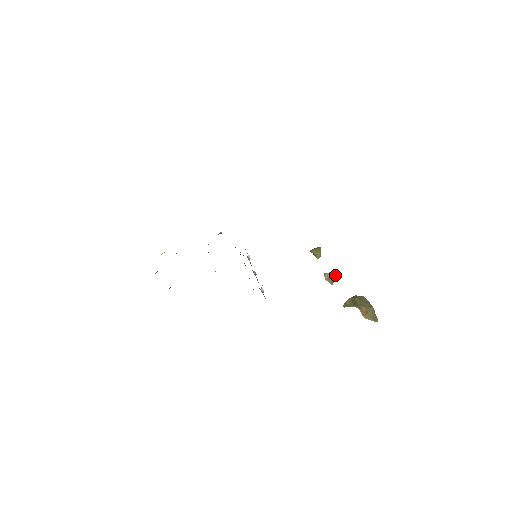
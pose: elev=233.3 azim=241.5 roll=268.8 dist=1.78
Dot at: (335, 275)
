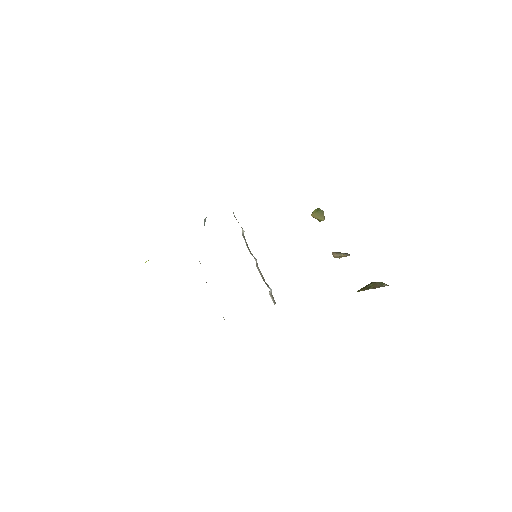
Dot at: (345, 256)
